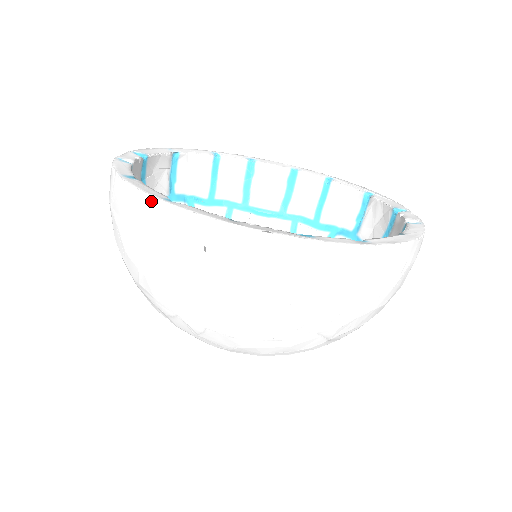
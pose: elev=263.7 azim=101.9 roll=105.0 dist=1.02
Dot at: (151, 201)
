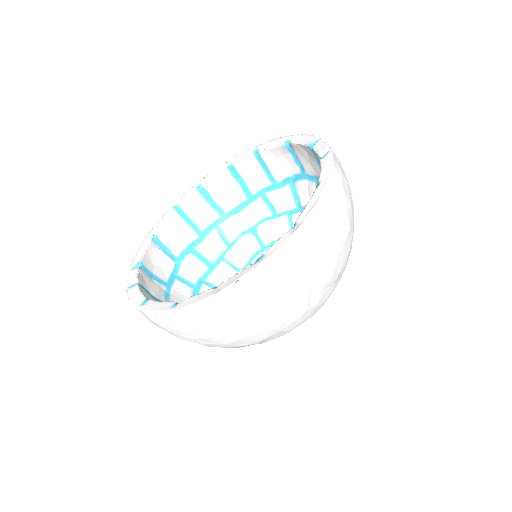
Dot at: (167, 315)
